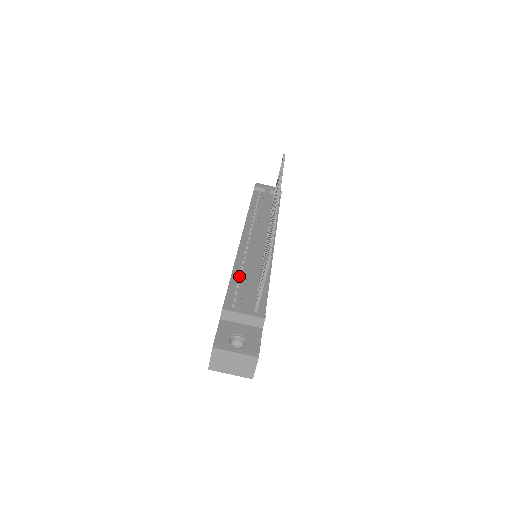
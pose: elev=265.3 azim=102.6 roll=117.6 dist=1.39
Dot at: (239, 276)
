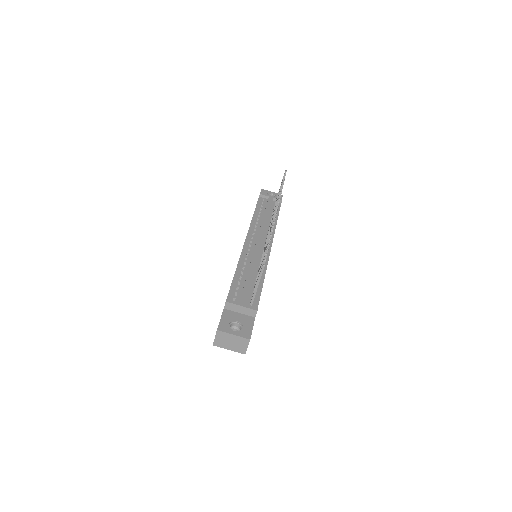
Dot at: (241, 275)
